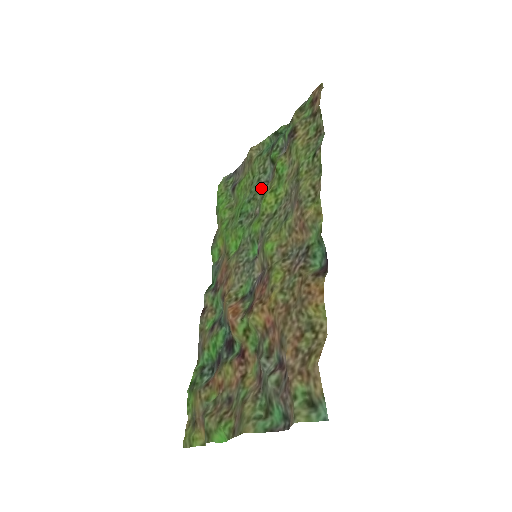
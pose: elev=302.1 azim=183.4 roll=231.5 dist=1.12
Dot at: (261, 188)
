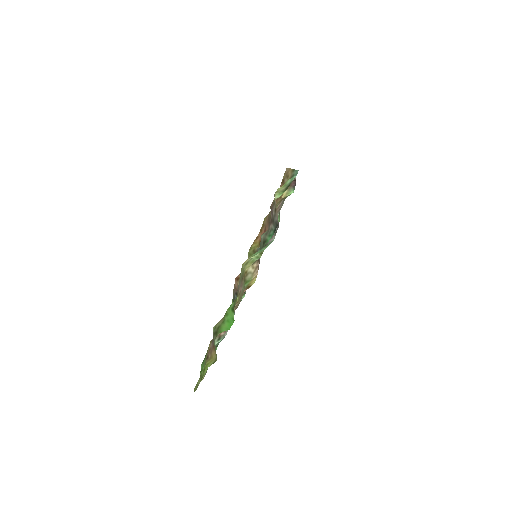
Dot at: occluded
